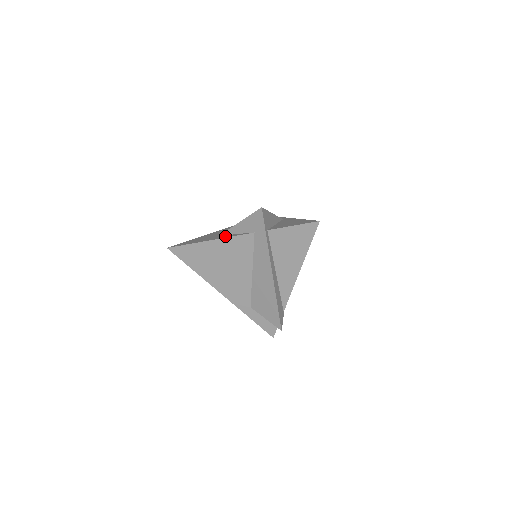
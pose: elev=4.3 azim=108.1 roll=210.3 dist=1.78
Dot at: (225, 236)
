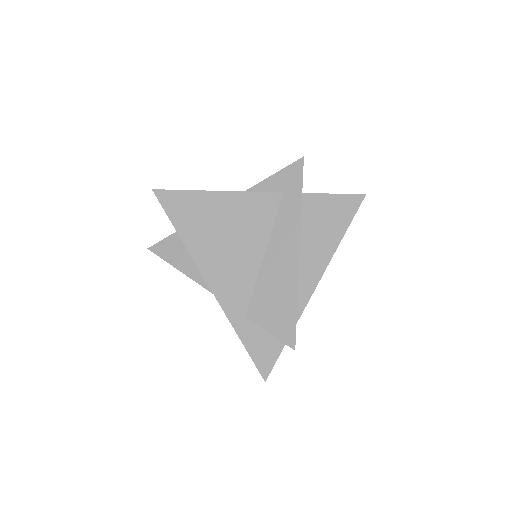
Dot at: occluded
